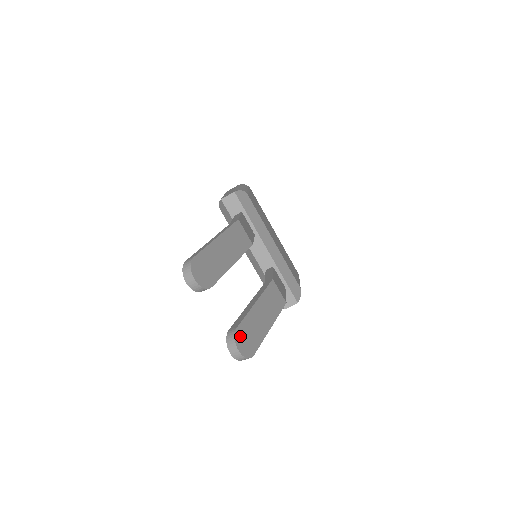
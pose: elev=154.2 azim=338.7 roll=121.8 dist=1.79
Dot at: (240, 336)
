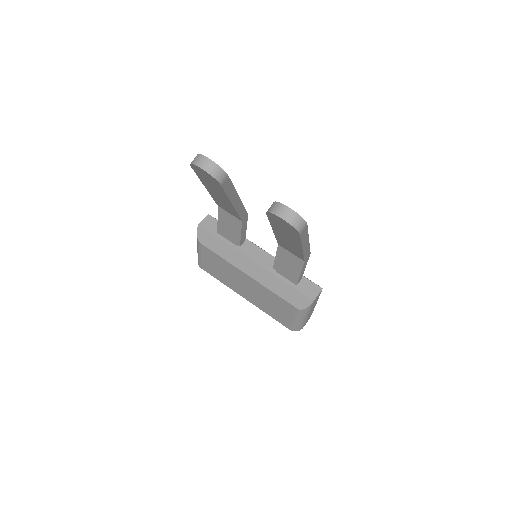
Dot at: occluded
